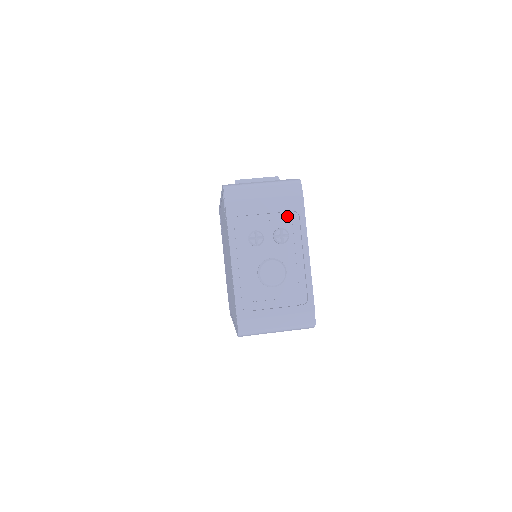
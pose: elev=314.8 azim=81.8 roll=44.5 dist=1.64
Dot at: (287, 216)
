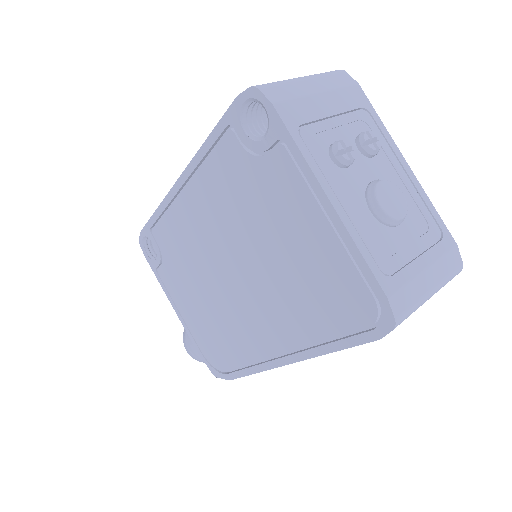
Dot at: (357, 116)
